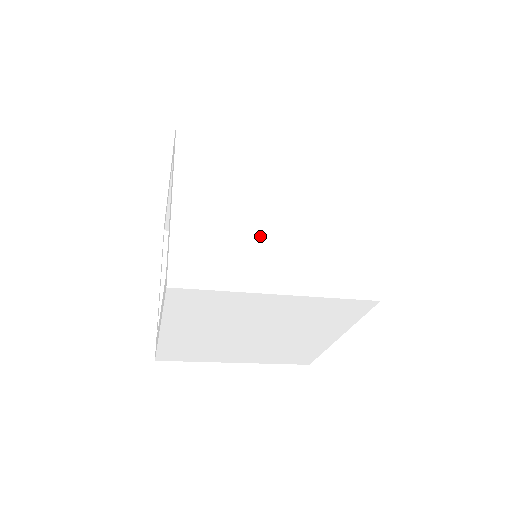
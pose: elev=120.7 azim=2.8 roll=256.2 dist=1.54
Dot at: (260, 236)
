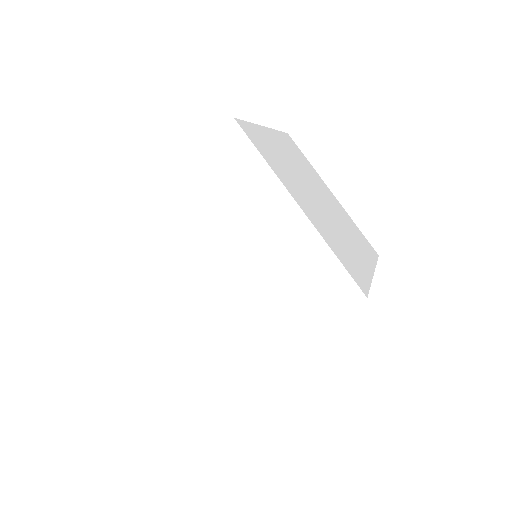
Dot at: (304, 190)
